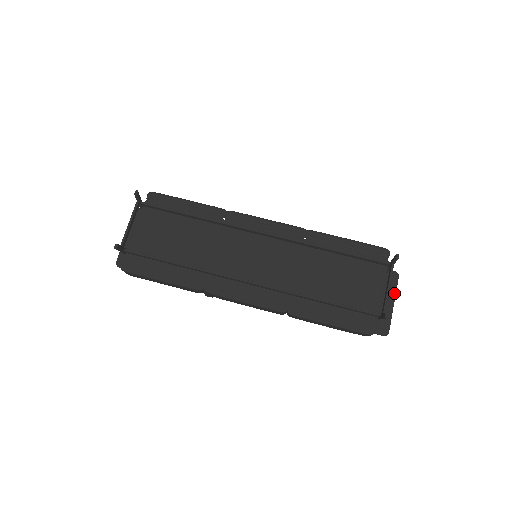
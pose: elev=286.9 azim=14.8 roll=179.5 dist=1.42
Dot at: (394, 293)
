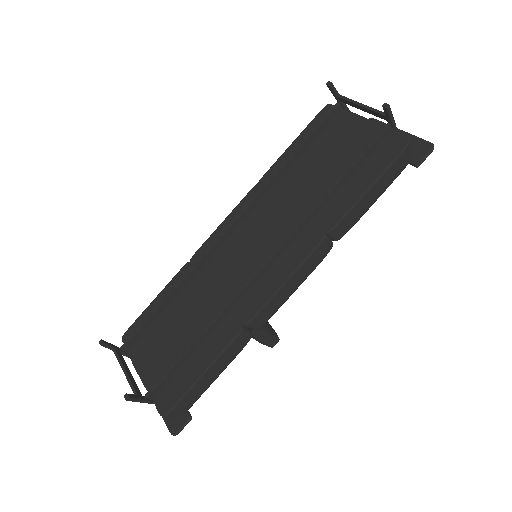
Dot at: occluded
